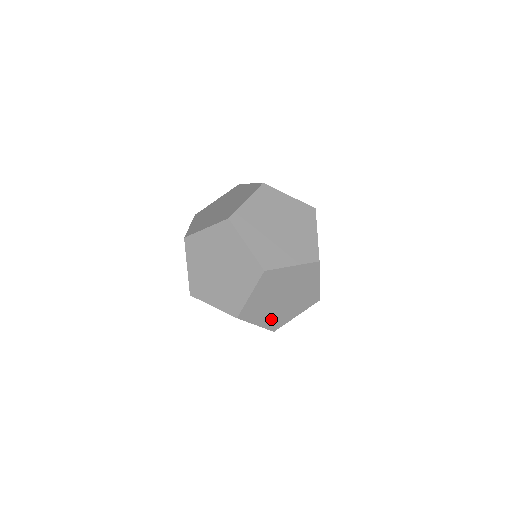
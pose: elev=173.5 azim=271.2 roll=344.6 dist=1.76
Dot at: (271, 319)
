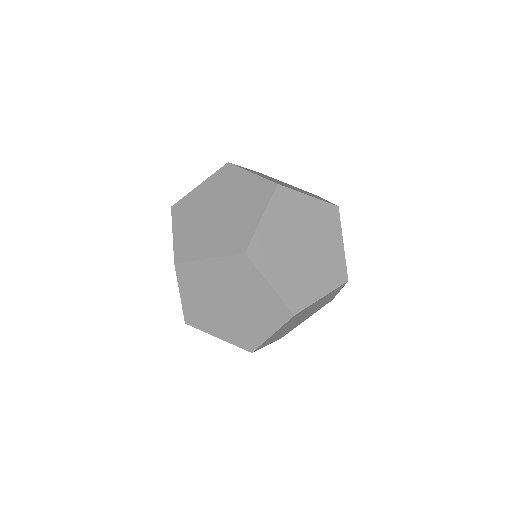
Dot at: (289, 284)
